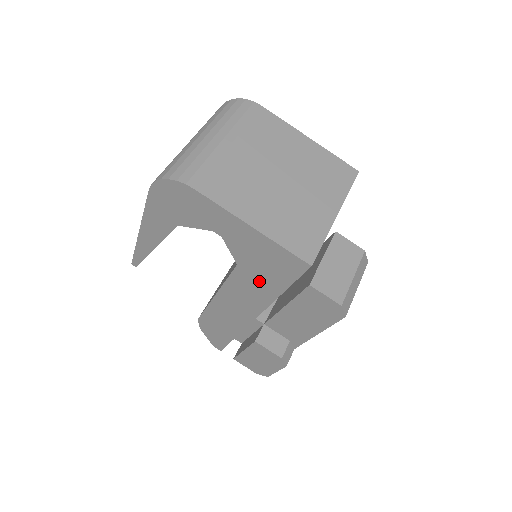
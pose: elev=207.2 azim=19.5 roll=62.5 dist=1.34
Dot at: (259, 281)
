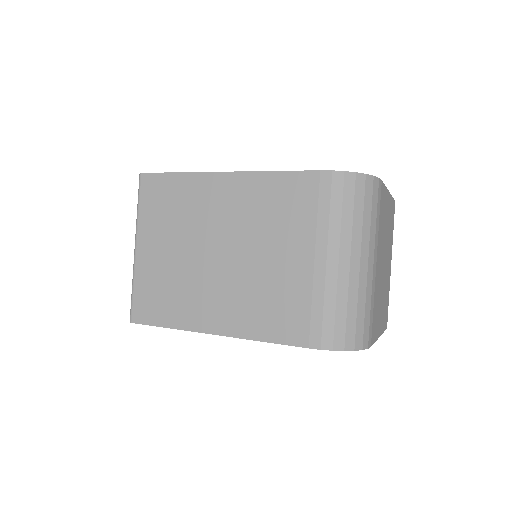
Dot at: occluded
